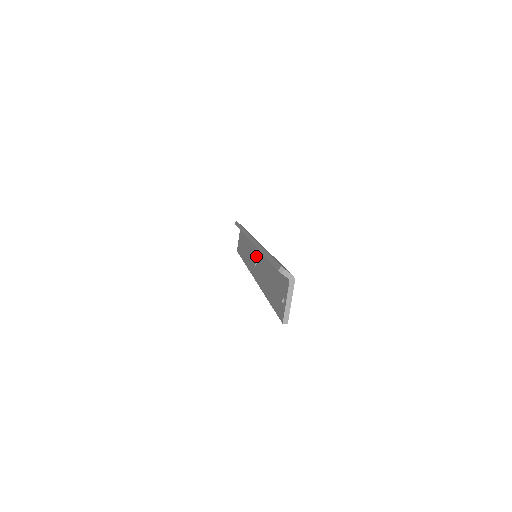
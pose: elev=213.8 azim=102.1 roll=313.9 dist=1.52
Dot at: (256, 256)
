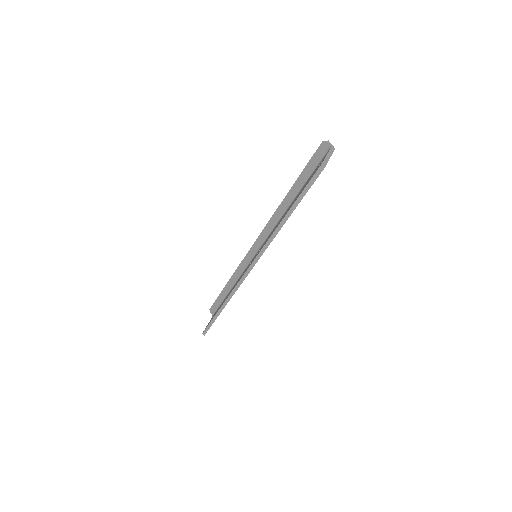
Dot at: occluded
